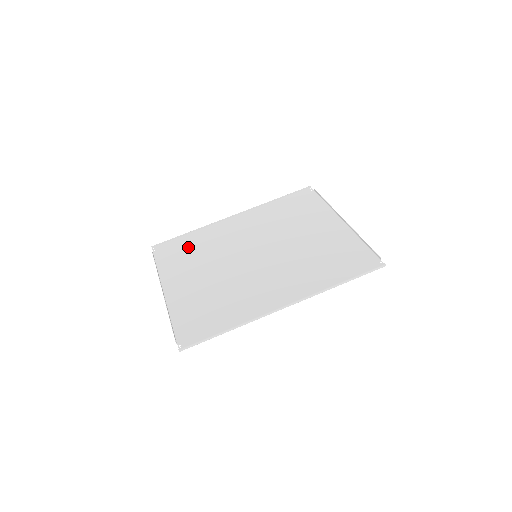
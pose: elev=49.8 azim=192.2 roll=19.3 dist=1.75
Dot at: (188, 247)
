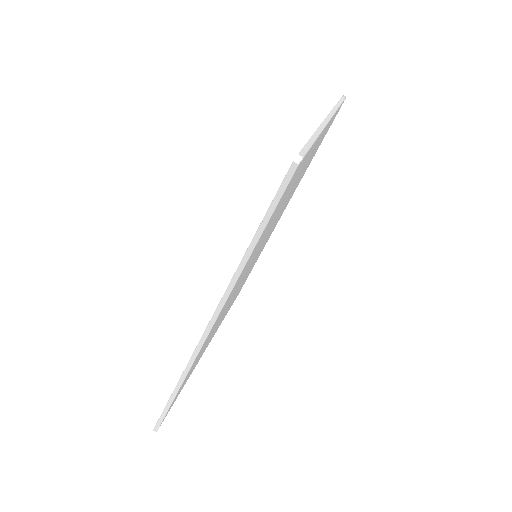
Dot at: (246, 278)
